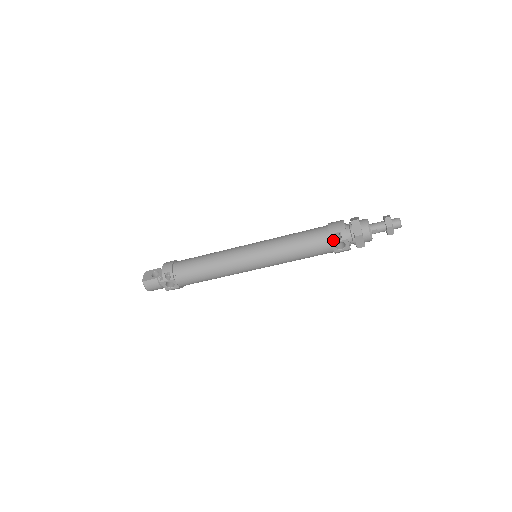
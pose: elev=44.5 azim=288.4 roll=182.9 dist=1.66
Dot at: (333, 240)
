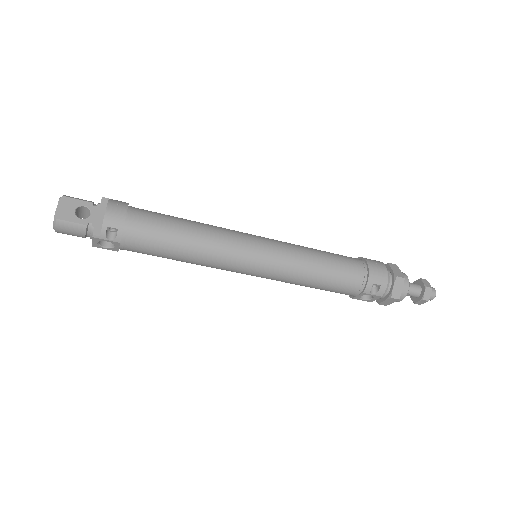
Dot at: (367, 291)
